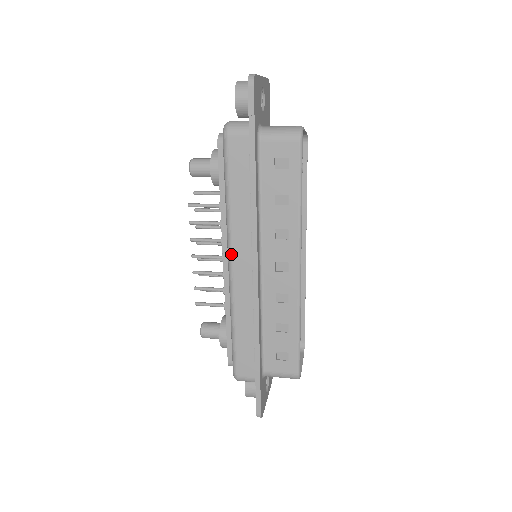
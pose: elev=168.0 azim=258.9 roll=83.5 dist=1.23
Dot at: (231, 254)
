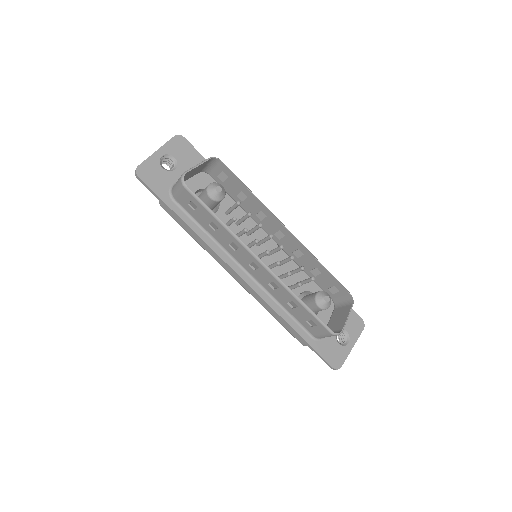
Dot at: (227, 271)
